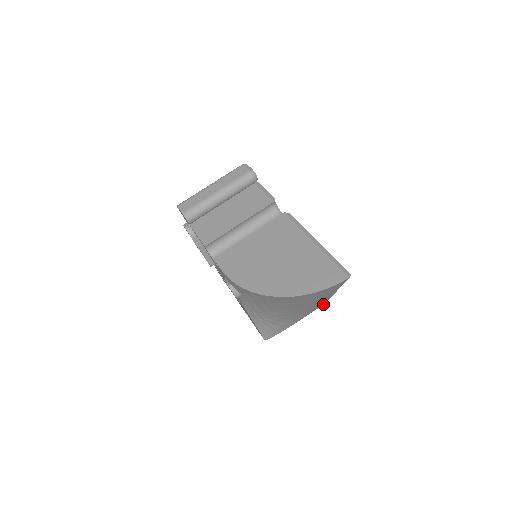
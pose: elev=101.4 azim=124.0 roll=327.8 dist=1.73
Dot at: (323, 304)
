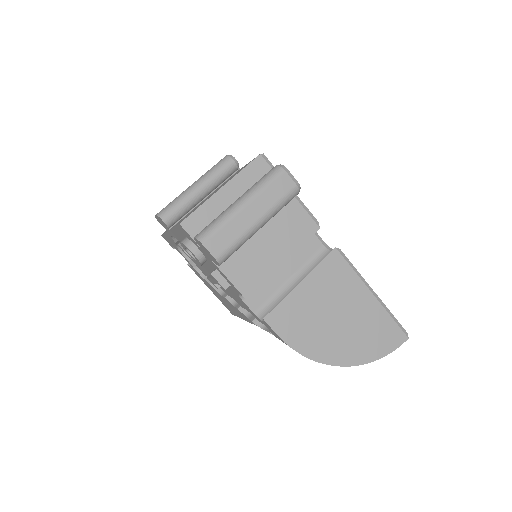
Dot at: occluded
